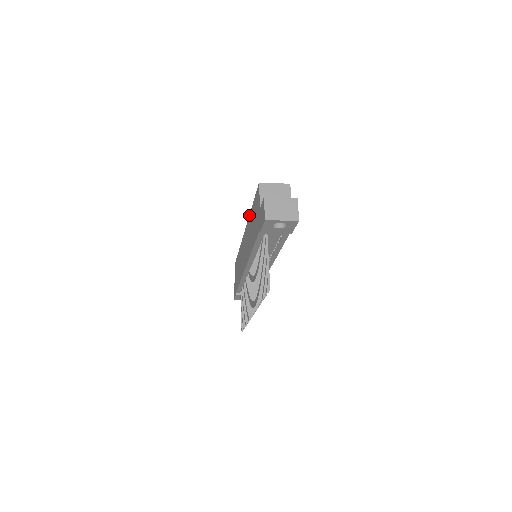
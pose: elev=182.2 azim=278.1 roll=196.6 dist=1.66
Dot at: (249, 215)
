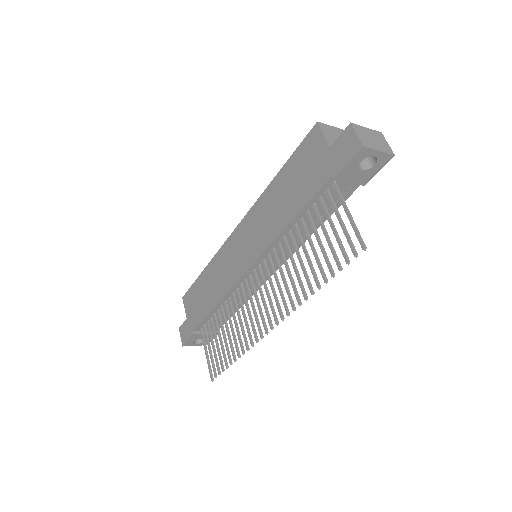
Dot at: (265, 189)
